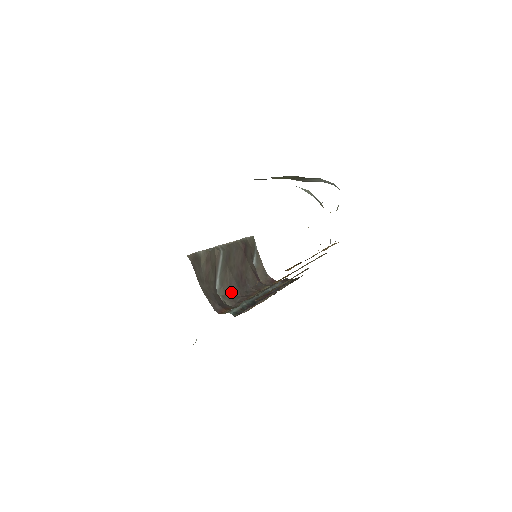
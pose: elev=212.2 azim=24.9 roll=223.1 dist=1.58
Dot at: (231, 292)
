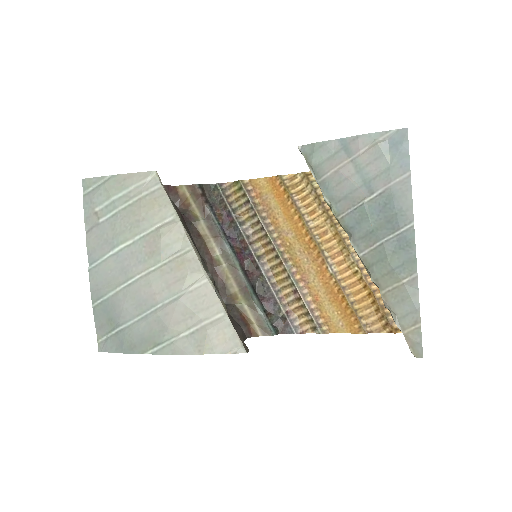
Dot at: occluded
